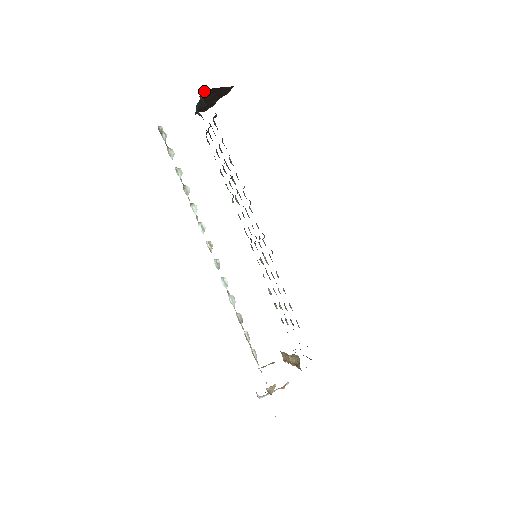
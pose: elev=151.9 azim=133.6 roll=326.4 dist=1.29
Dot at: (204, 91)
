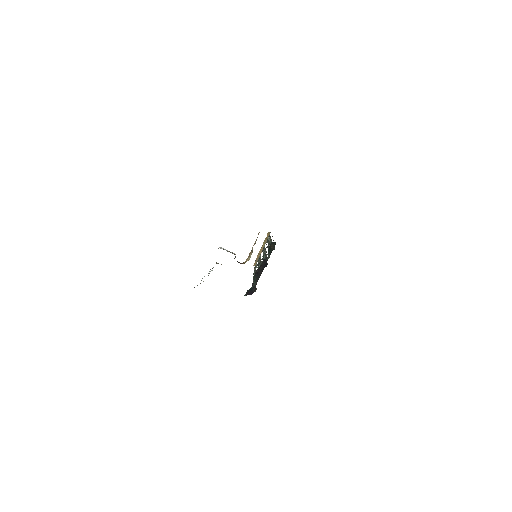
Dot at: occluded
